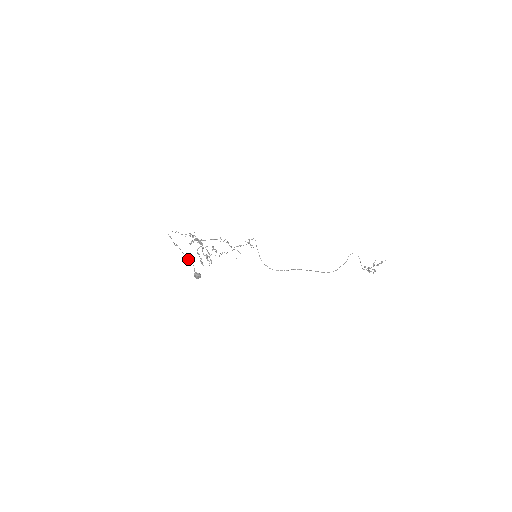
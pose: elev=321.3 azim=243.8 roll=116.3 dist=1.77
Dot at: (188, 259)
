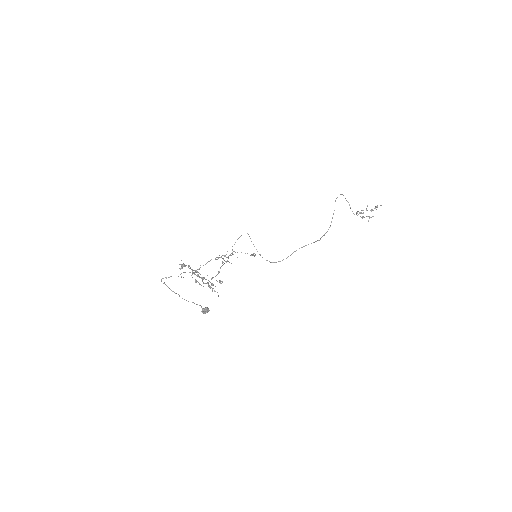
Dot at: (194, 303)
